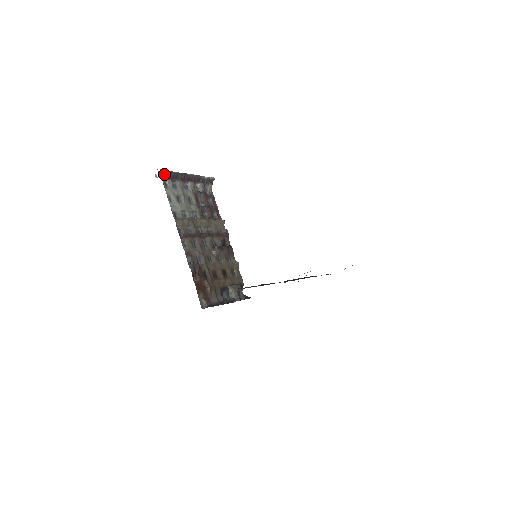
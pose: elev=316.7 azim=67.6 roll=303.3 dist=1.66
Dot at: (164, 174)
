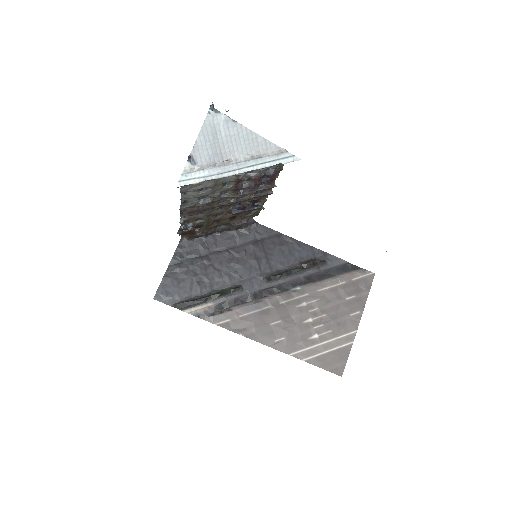
Dot at: (185, 184)
